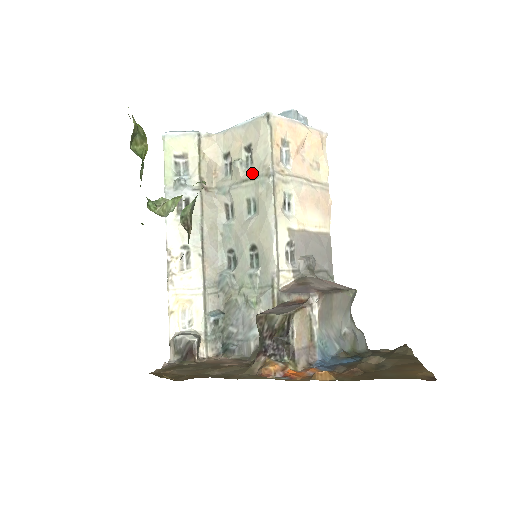
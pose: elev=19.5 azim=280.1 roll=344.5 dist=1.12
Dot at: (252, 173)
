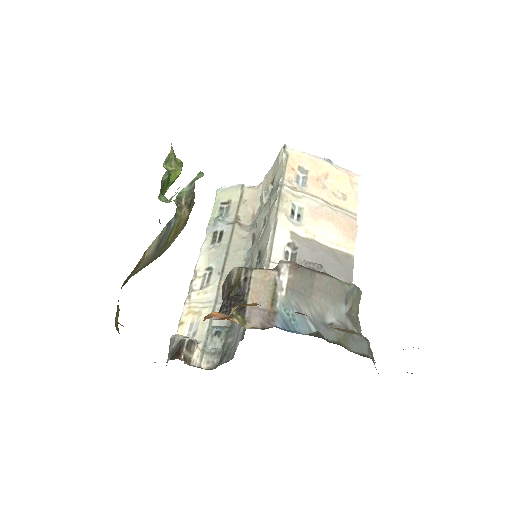
Dot at: occluded
